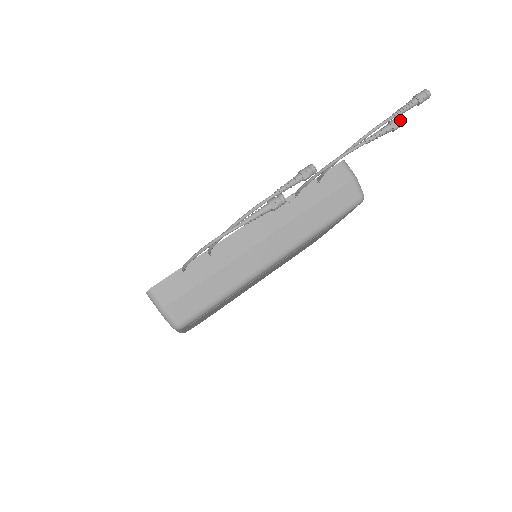
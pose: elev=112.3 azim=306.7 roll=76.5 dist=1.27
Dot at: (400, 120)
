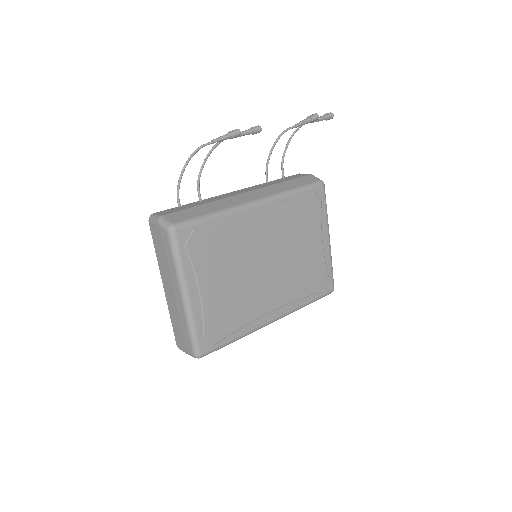
Dot at: (313, 115)
